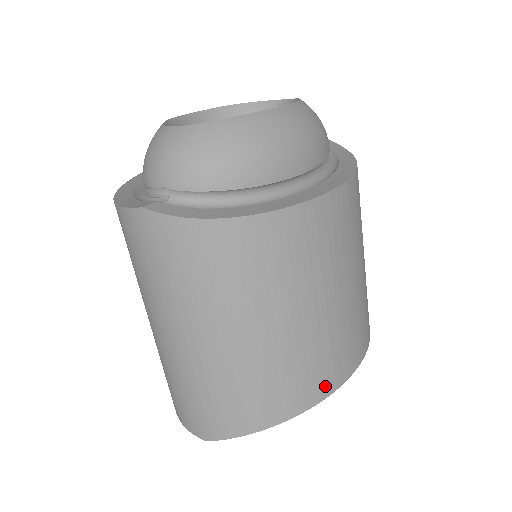
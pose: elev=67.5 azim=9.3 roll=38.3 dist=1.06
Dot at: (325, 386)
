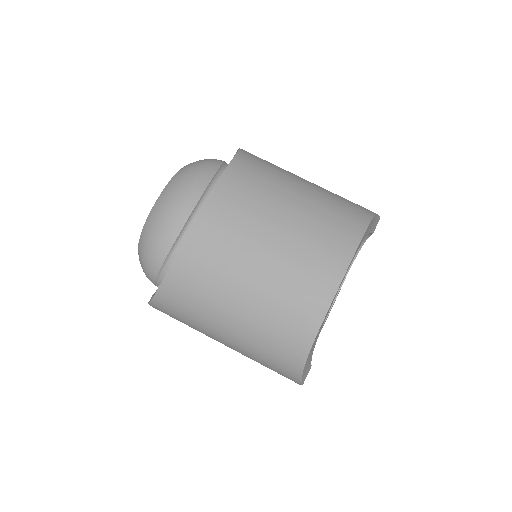
Dot at: (317, 306)
